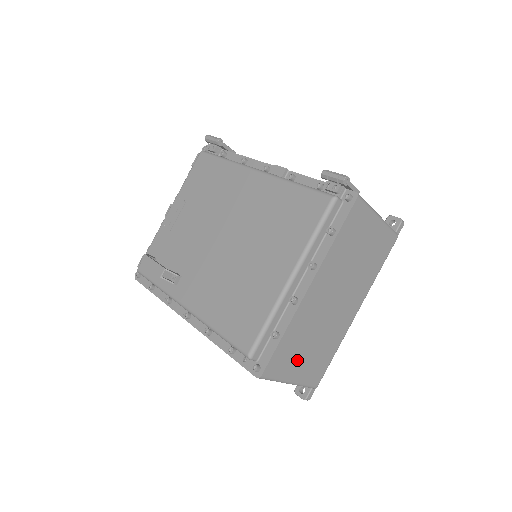
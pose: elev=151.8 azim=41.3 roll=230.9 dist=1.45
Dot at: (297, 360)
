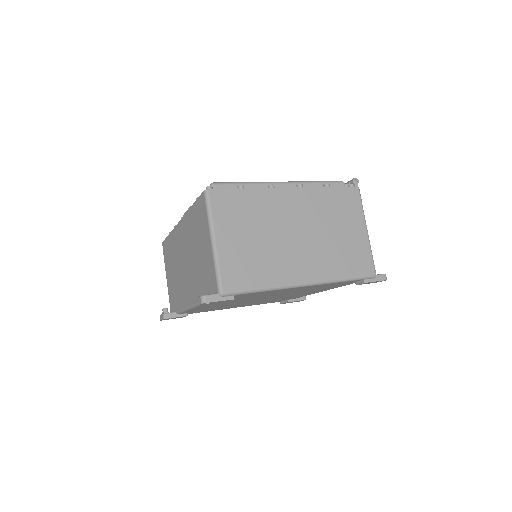
Dot at: (235, 229)
